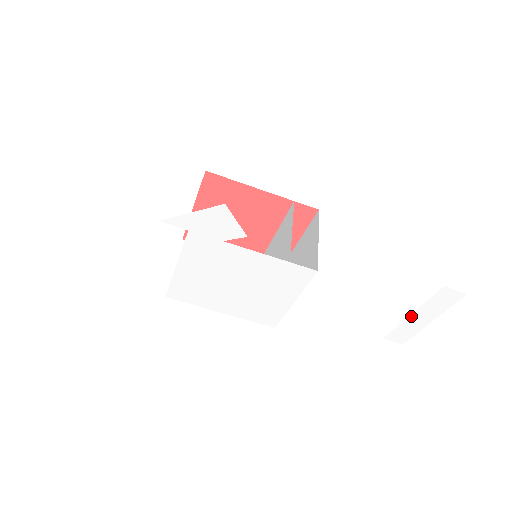
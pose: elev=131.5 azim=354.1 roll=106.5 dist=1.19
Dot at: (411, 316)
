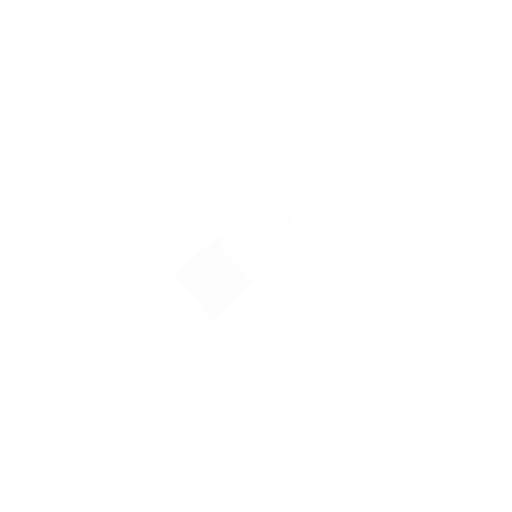
Dot at: occluded
